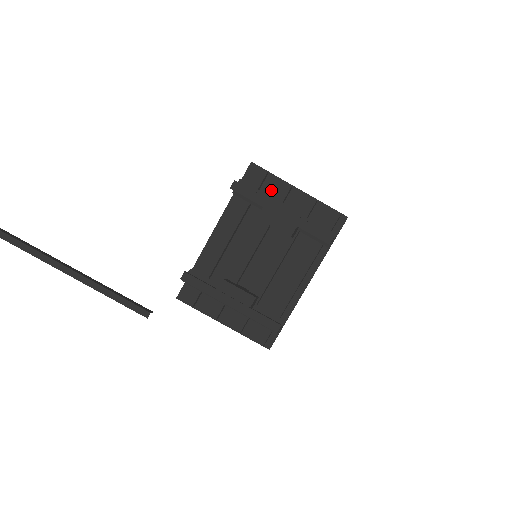
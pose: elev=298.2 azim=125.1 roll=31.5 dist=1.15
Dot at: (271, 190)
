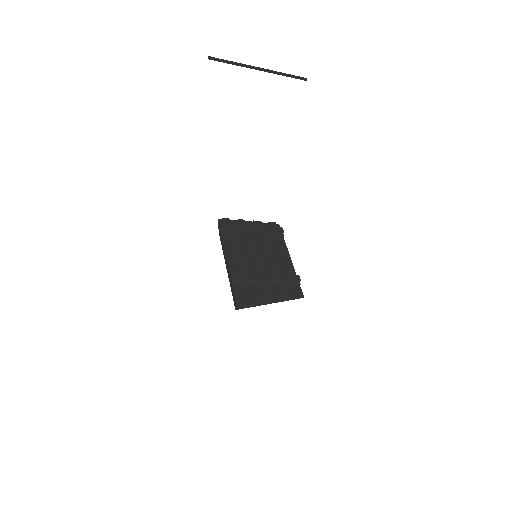
Dot at: occluded
